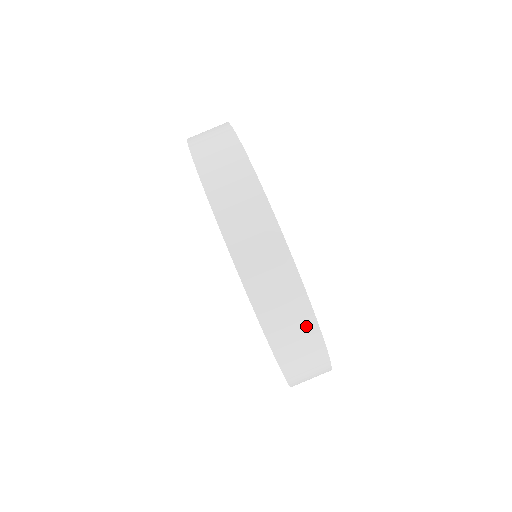
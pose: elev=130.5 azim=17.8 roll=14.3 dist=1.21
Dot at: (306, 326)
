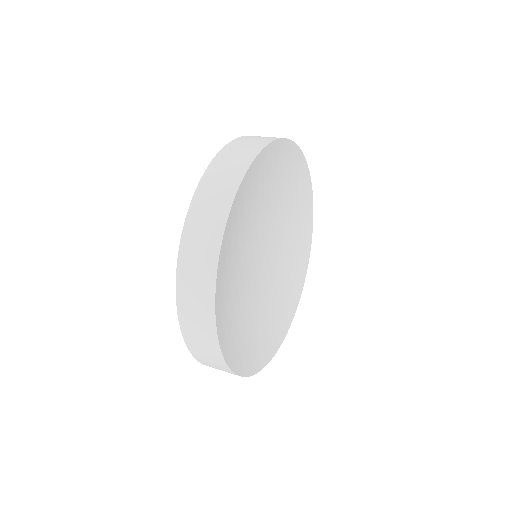
Dot at: (206, 302)
